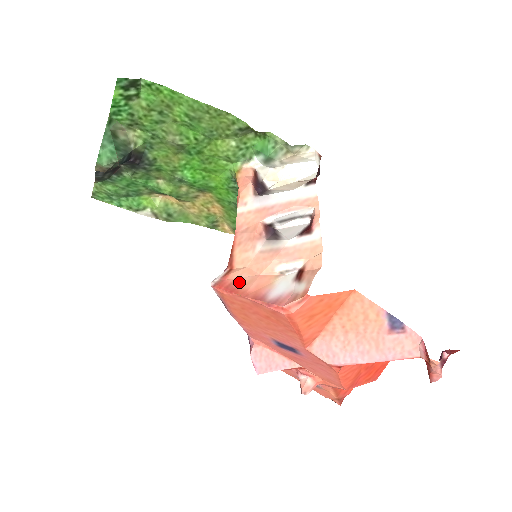
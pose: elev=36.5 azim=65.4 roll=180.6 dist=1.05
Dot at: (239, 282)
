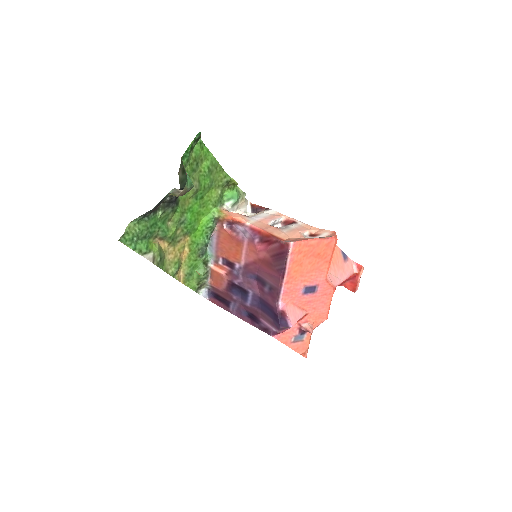
Dot at: (300, 239)
